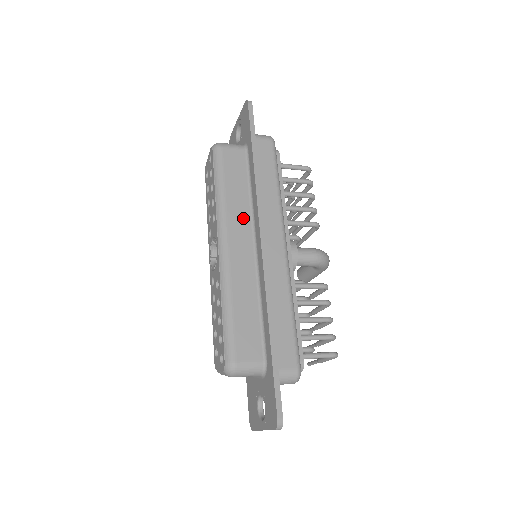
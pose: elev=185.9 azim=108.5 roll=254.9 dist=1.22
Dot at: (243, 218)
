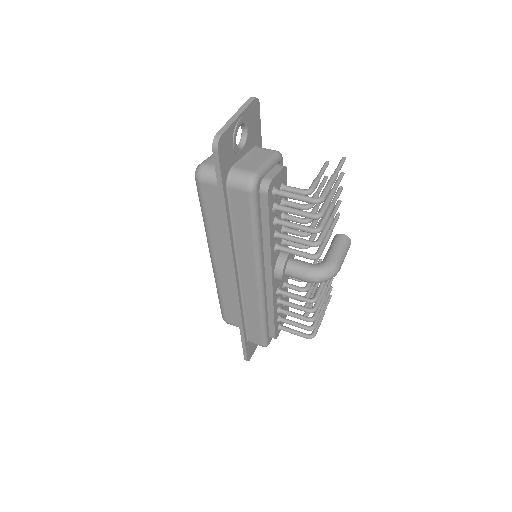
Dot at: (226, 249)
